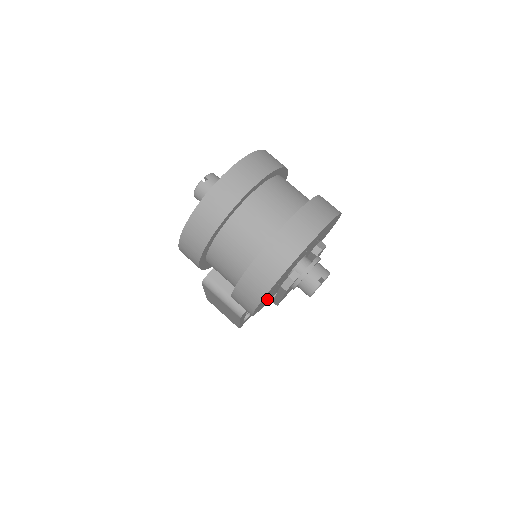
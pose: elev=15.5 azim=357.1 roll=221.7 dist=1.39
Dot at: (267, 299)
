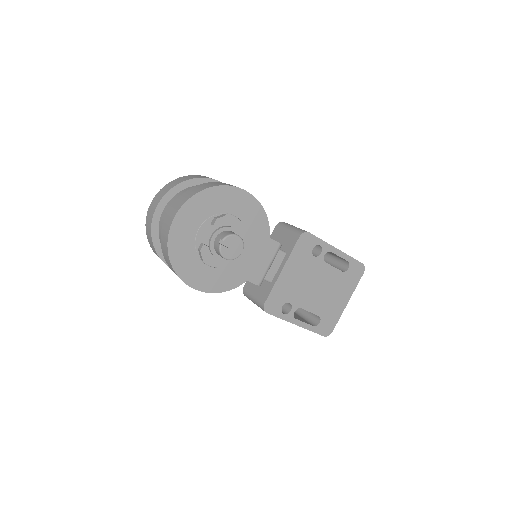
Dot at: (215, 276)
